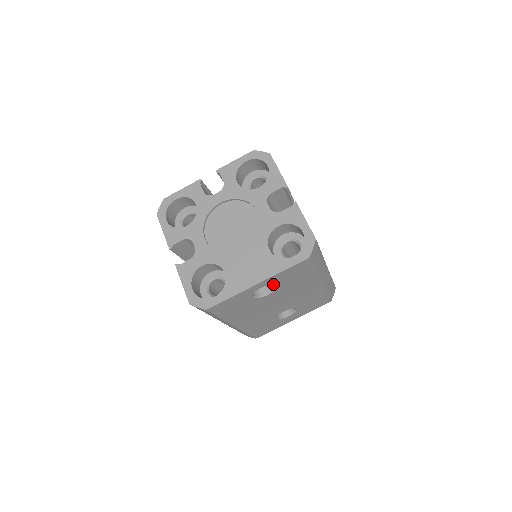
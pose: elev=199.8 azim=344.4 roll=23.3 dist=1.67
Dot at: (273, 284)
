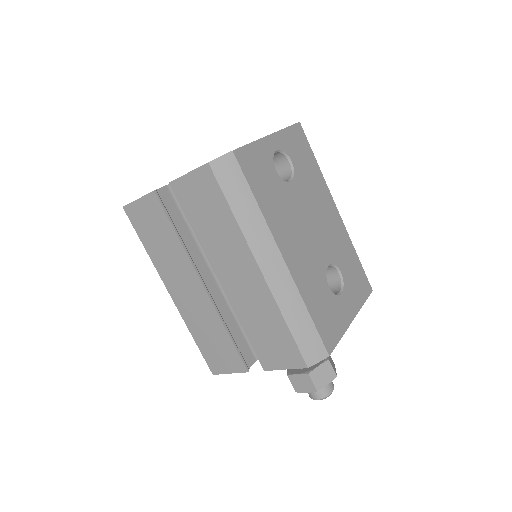
Dot at: (288, 171)
